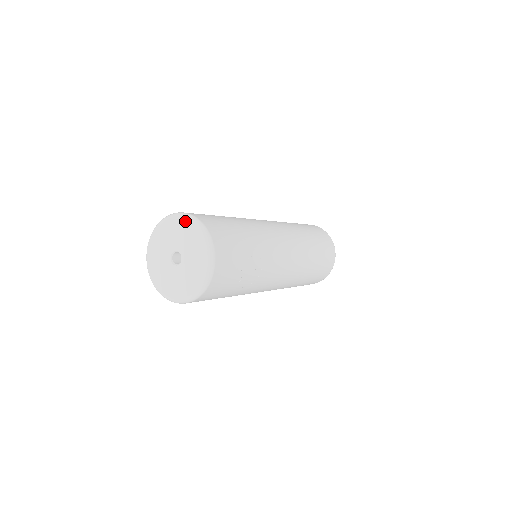
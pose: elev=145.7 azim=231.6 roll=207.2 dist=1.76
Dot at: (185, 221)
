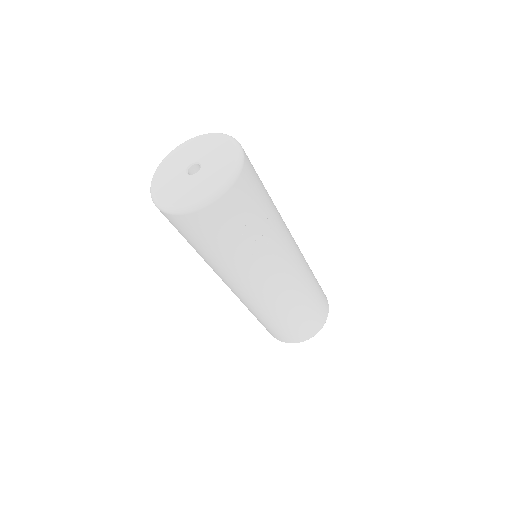
Dot at: (224, 139)
